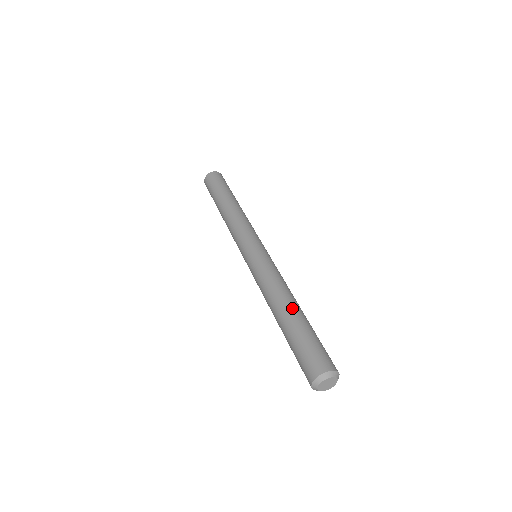
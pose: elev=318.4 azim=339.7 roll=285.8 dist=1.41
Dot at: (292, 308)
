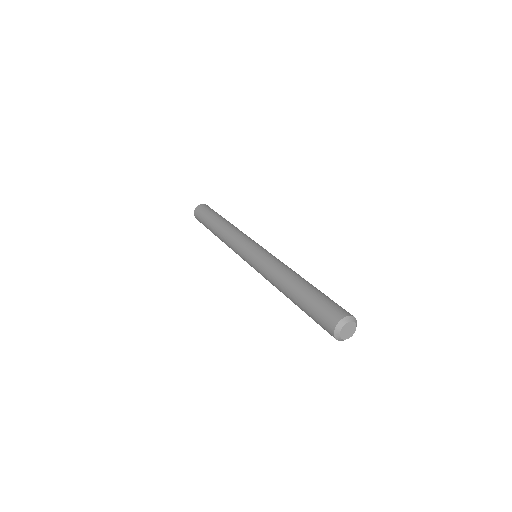
Dot at: (307, 281)
